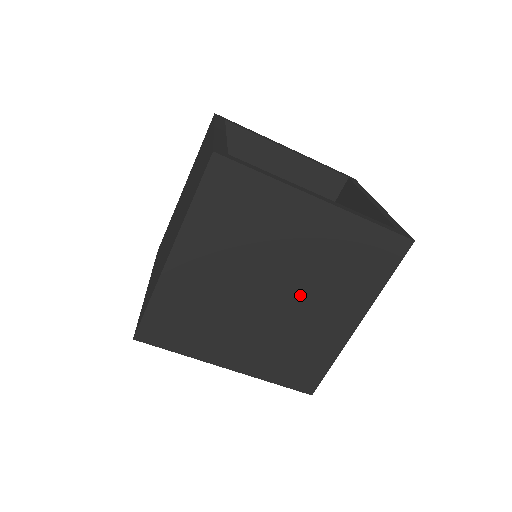
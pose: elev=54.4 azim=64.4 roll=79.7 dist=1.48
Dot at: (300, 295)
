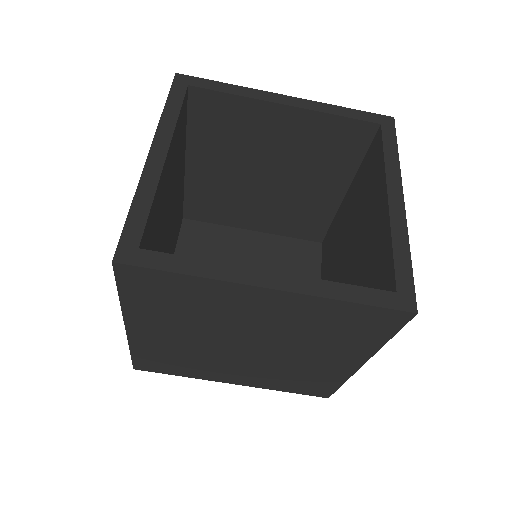
Dot at: (282, 349)
